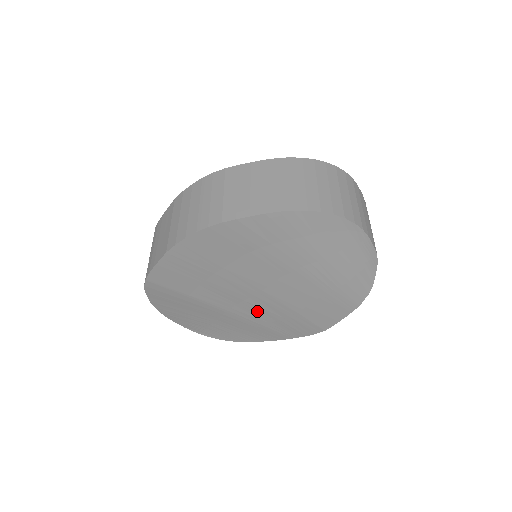
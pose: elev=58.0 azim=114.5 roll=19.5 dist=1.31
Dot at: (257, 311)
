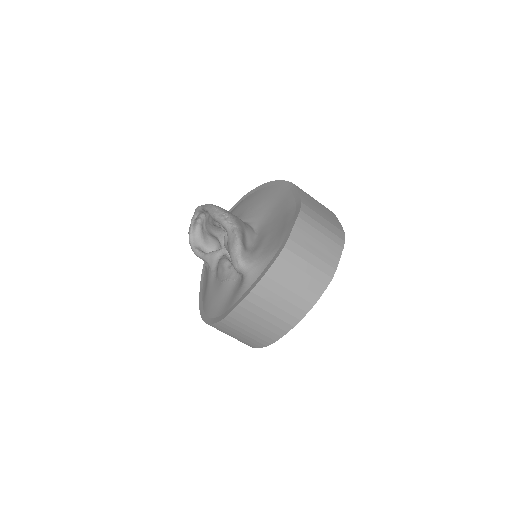
Dot at: occluded
